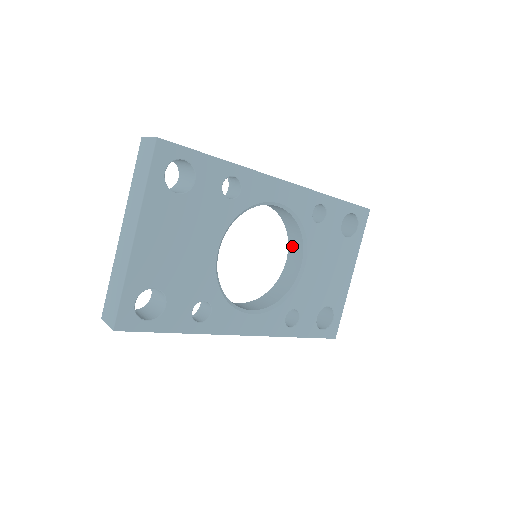
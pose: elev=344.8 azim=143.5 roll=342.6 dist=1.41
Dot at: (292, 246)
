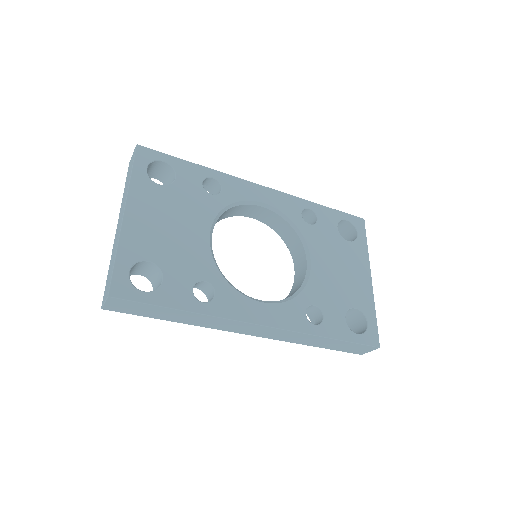
Dot at: (295, 255)
